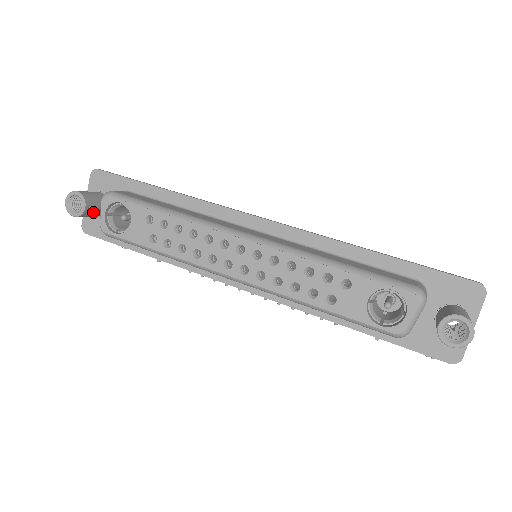
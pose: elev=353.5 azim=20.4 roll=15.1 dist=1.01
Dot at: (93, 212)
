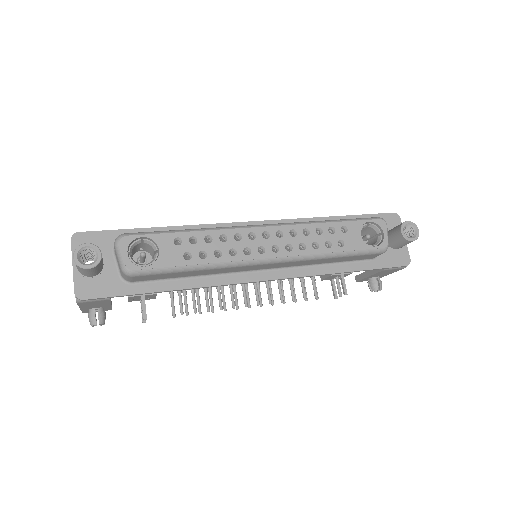
Dot at: (101, 264)
